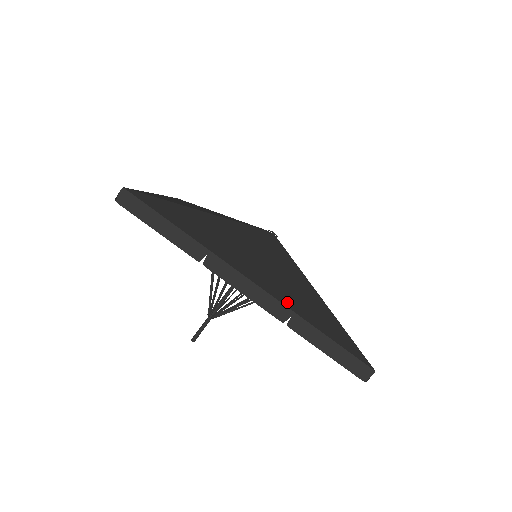
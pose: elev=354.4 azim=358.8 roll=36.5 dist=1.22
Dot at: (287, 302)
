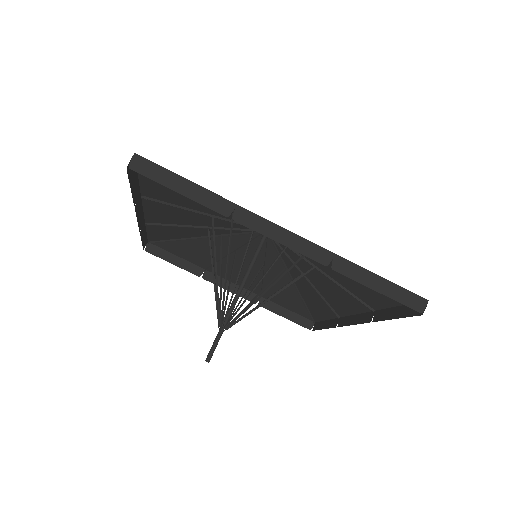
Dot at: occluded
